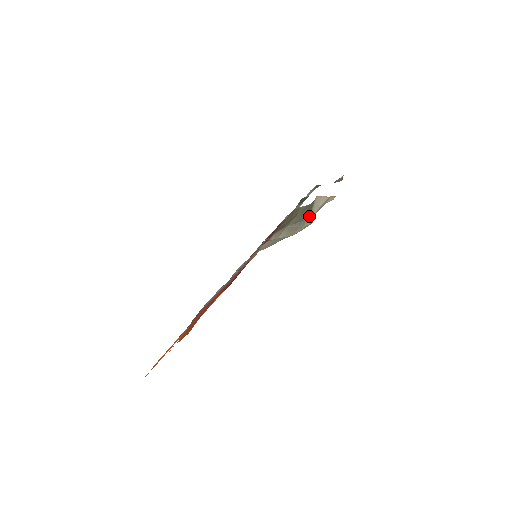
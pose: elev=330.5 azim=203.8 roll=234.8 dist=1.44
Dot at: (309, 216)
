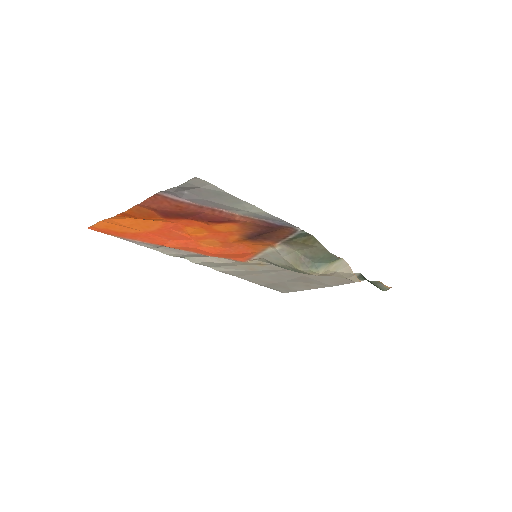
Dot at: (322, 266)
